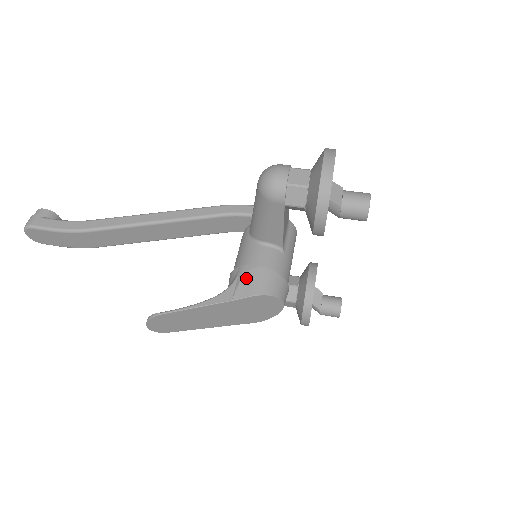
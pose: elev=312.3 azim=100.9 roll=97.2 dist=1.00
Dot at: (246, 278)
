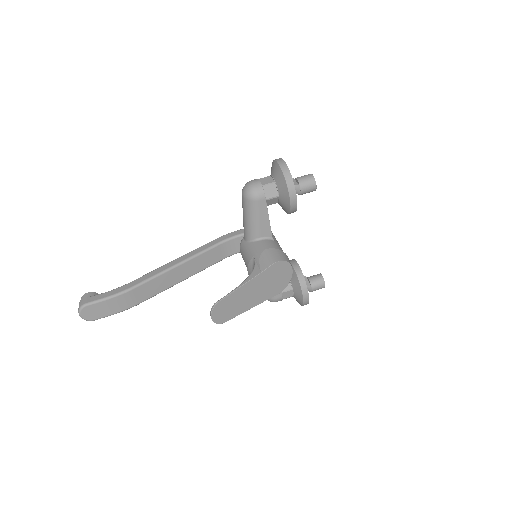
Dot at: (262, 258)
